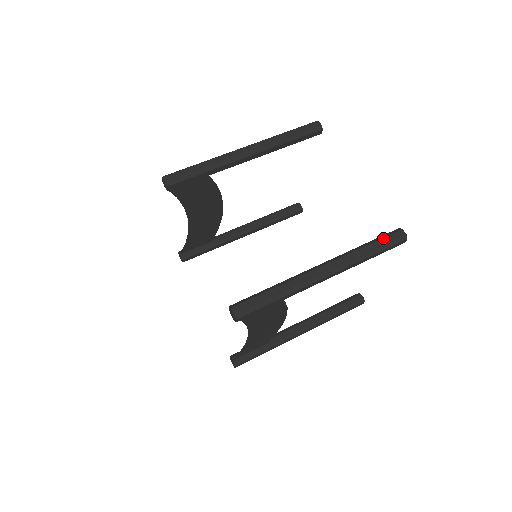
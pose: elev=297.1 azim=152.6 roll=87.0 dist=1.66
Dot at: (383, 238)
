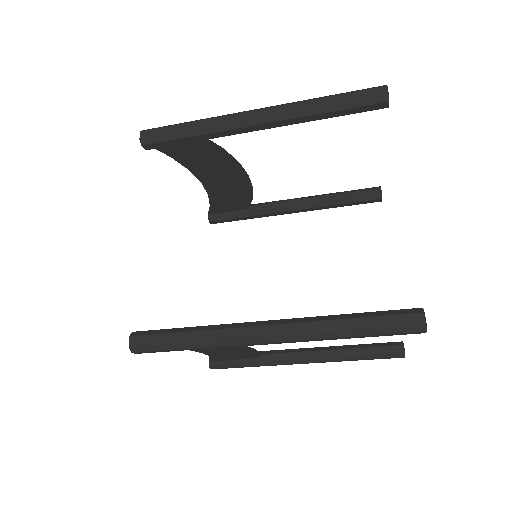
Dot at: (383, 316)
